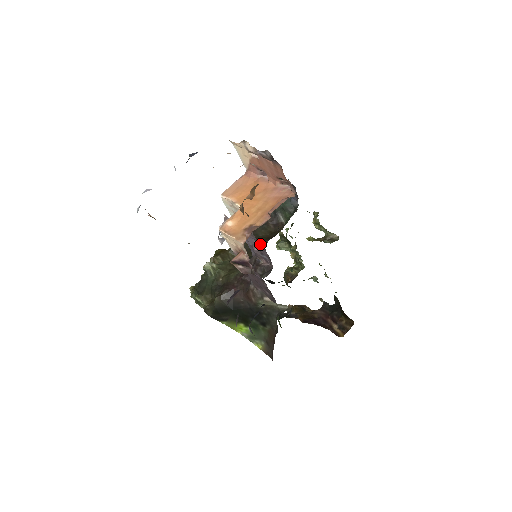
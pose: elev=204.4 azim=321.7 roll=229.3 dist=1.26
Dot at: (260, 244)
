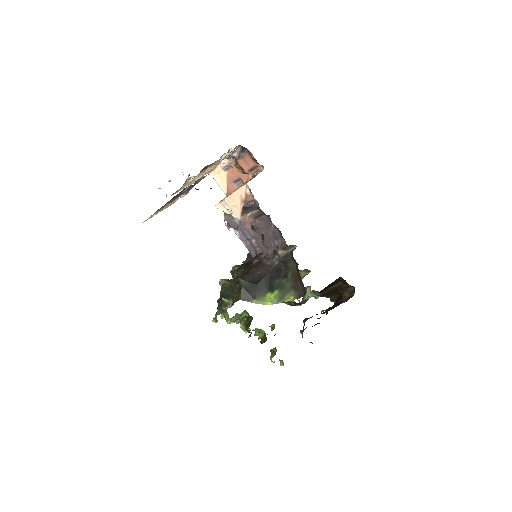
Dot at: occluded
